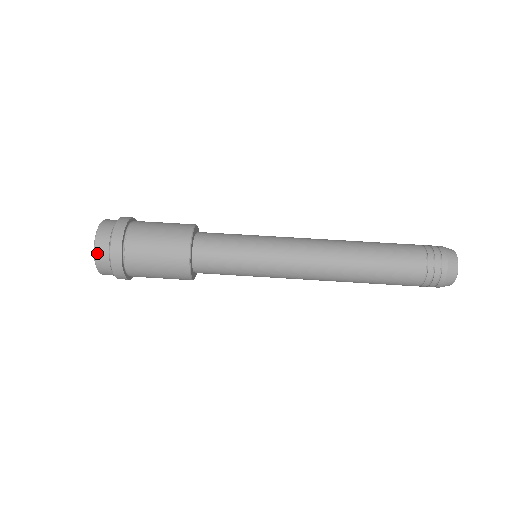
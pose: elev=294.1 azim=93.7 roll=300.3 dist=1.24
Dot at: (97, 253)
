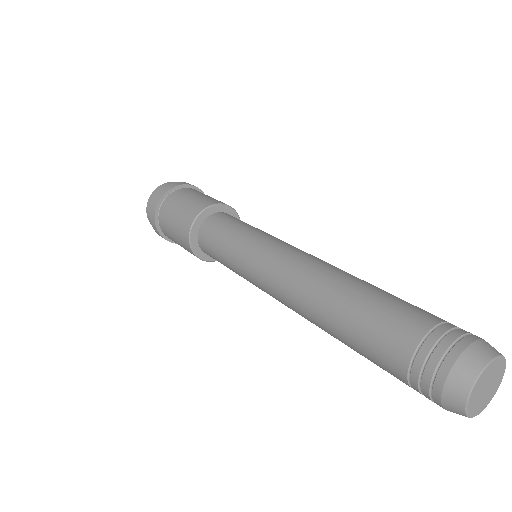
Dot at: (149, 202)
